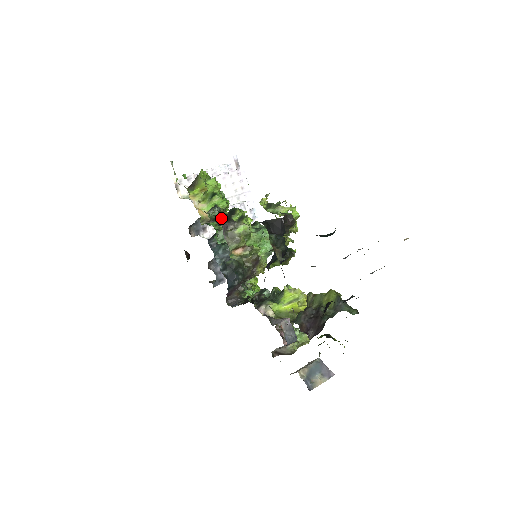
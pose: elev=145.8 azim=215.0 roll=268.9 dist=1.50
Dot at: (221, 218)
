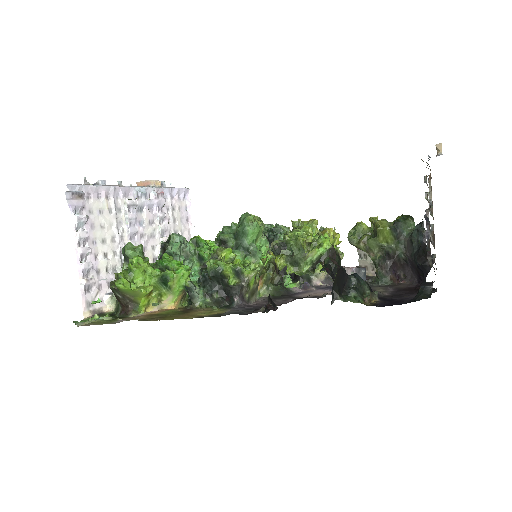
Dot at: (217, 294)
